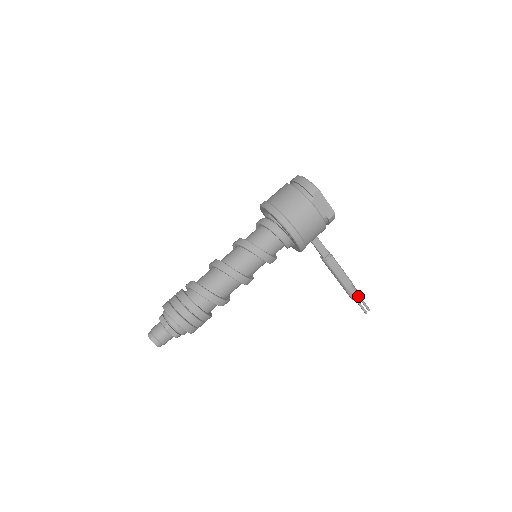
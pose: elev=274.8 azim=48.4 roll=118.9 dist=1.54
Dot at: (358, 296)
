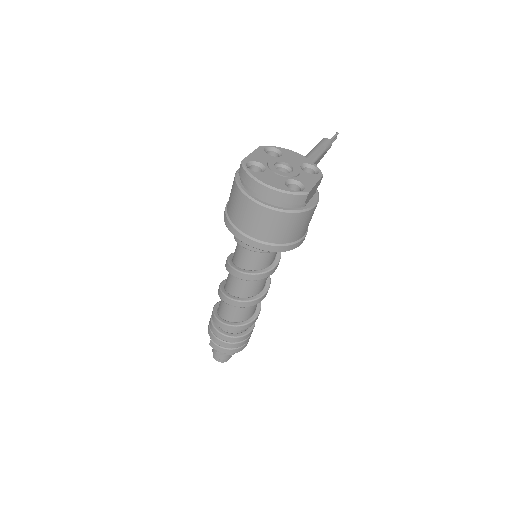
Dot at: (331, 145)
